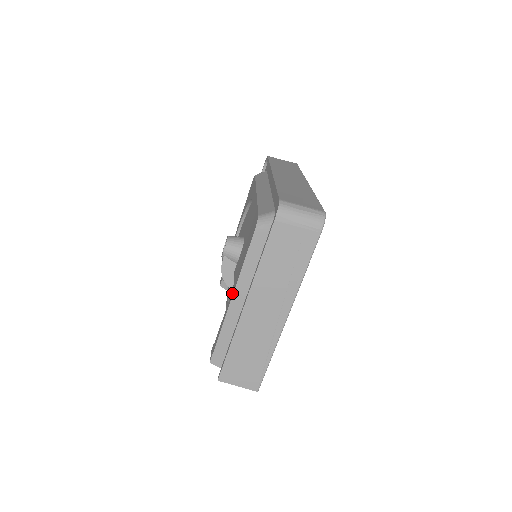
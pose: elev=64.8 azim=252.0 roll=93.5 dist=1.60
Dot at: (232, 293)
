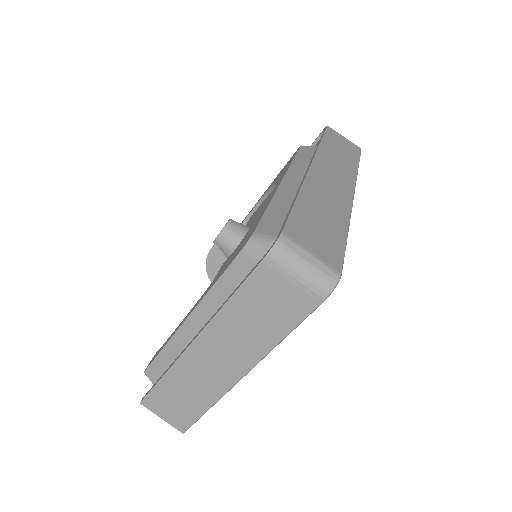
Dot at: (191, 311)
